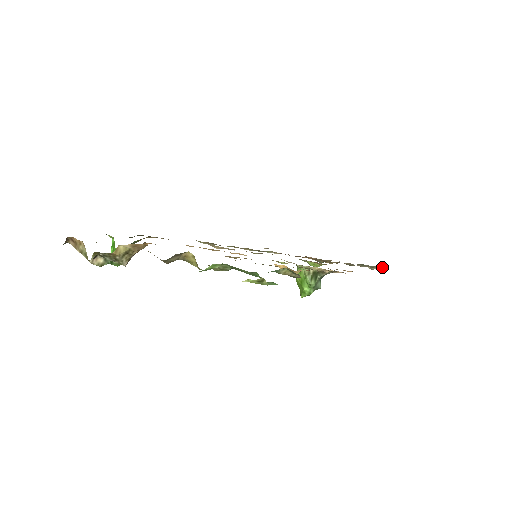
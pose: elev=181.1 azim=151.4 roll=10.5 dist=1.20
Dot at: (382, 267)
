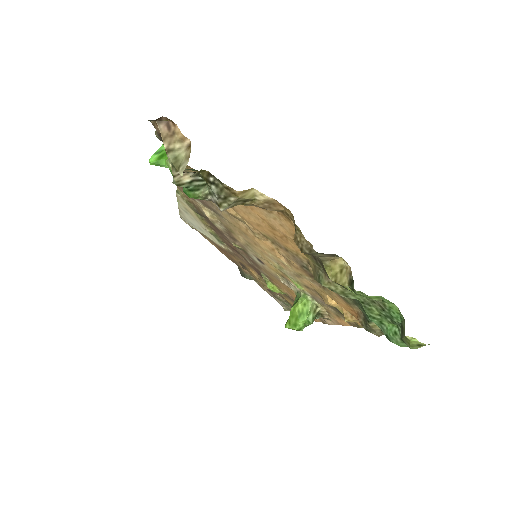
Dot at: occluded
